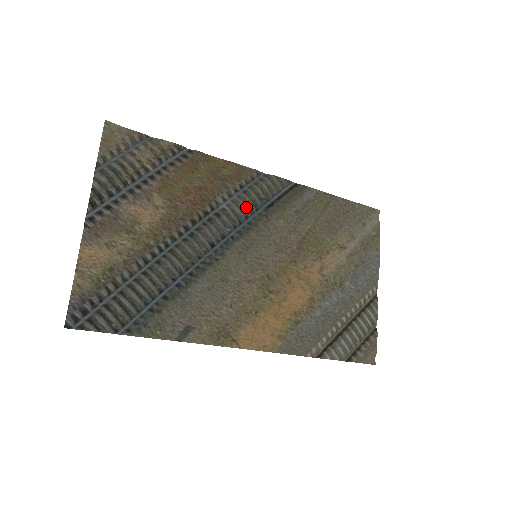
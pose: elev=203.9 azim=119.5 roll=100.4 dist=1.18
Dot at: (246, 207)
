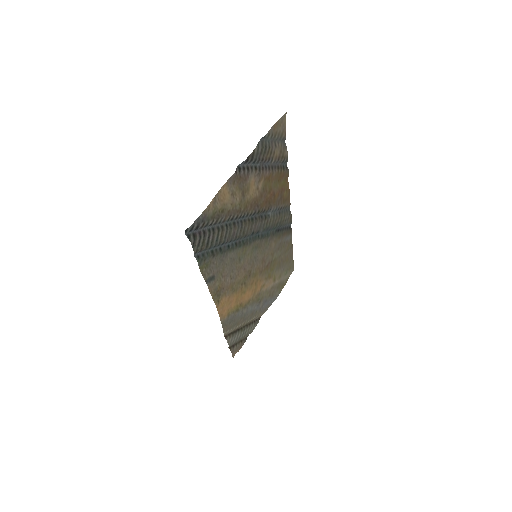
Dot at: (274, 223)
